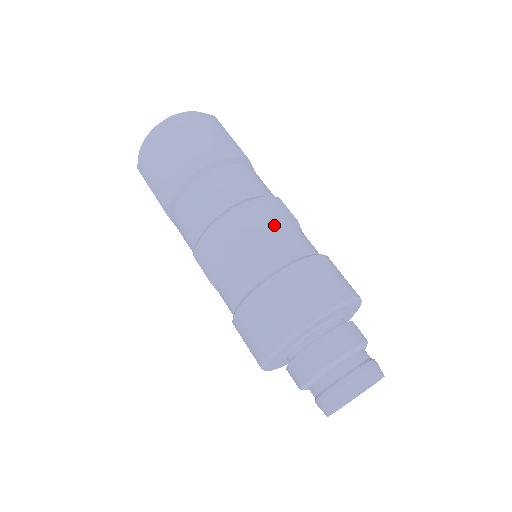
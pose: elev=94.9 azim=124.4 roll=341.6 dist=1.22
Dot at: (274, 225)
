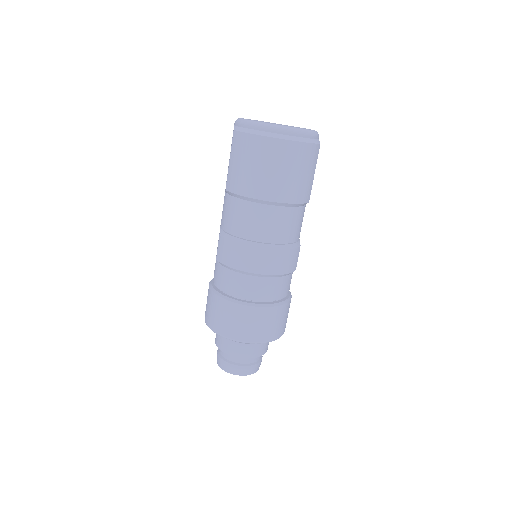
Dot at: (279, 275)
